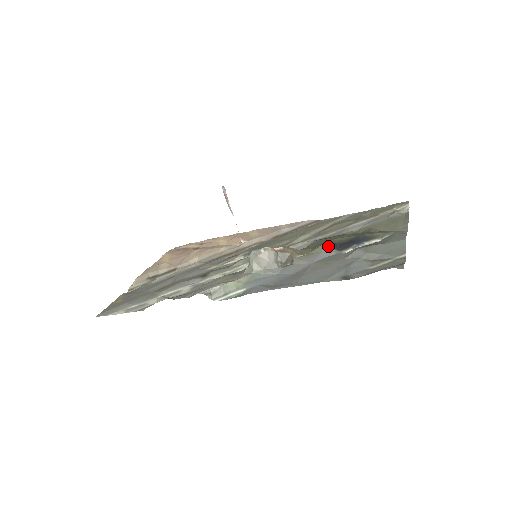
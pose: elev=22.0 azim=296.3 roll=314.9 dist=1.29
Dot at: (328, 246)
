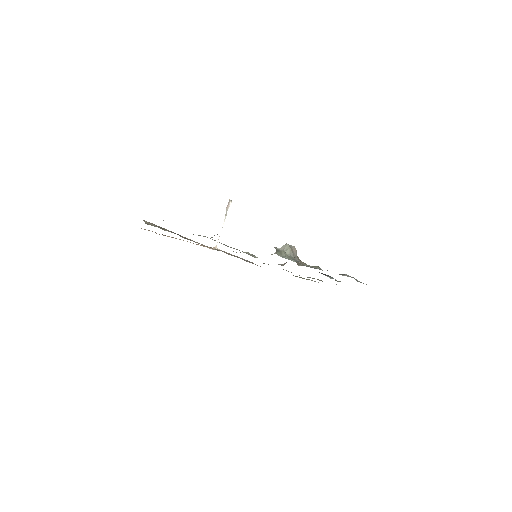
Dot at: (320, 268)
